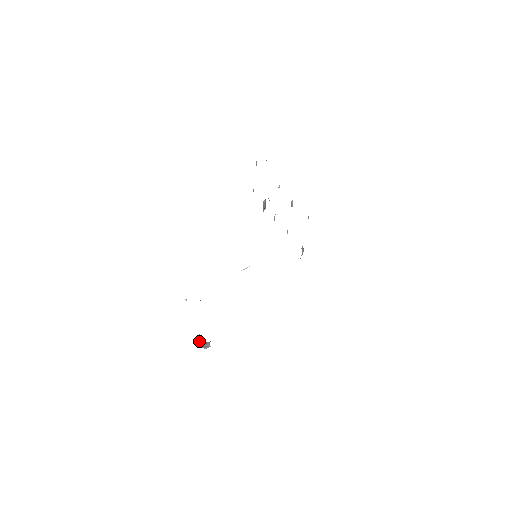
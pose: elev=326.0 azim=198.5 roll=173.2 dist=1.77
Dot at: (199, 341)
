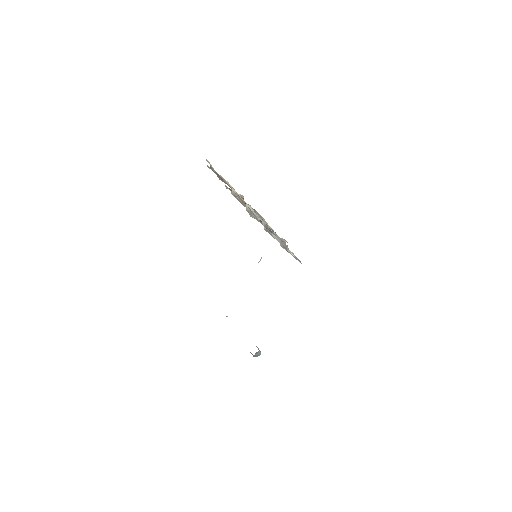
Dot at: occluded
